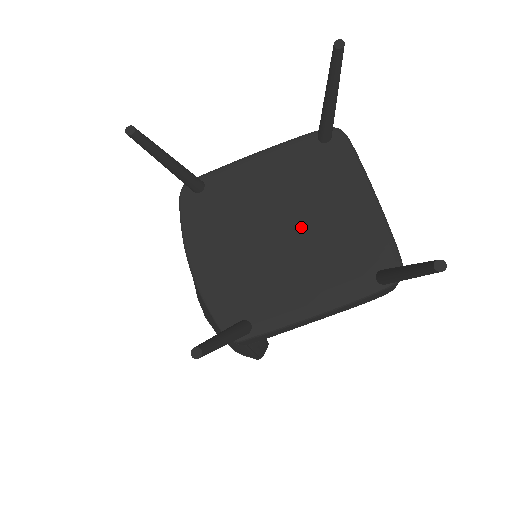
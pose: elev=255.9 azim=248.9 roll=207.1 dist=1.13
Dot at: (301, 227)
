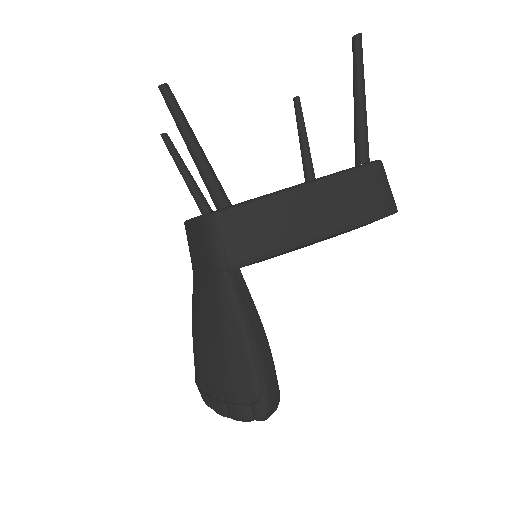
Dot at: occluded
